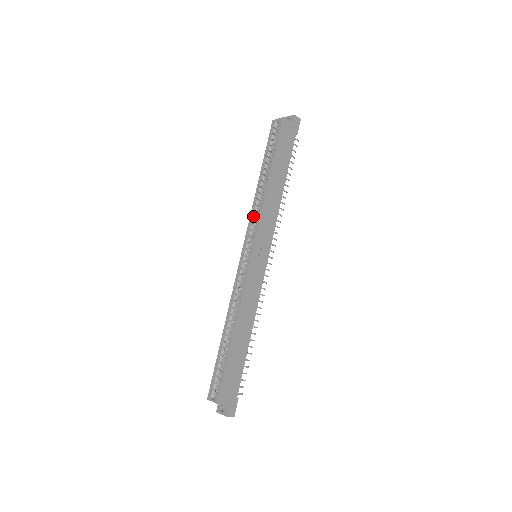
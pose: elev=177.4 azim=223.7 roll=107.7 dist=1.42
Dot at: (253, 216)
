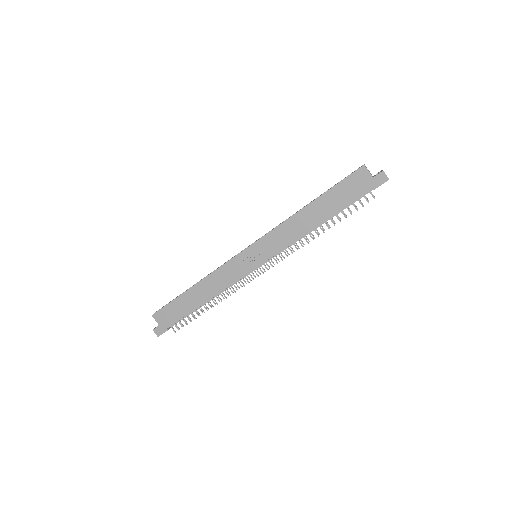
Dot at: occluded
